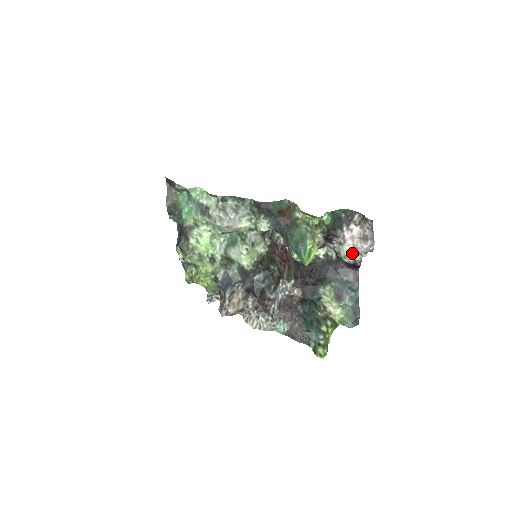
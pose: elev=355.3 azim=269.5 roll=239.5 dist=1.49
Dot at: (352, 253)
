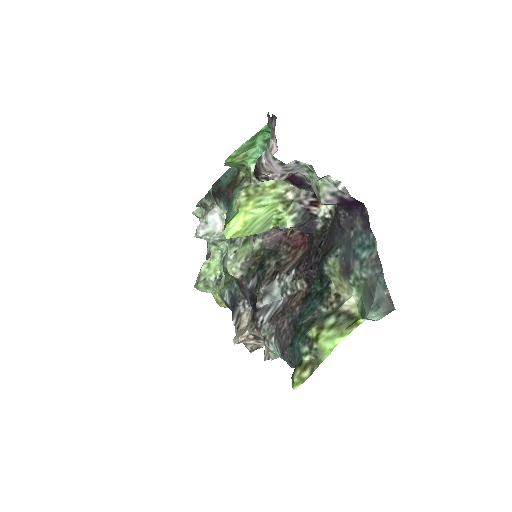
Dot at: (318, 184)
